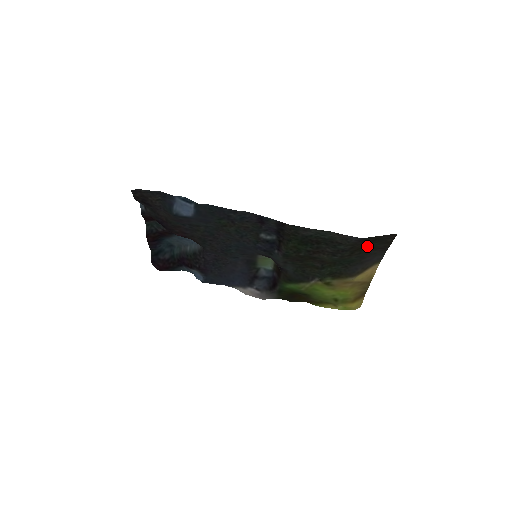
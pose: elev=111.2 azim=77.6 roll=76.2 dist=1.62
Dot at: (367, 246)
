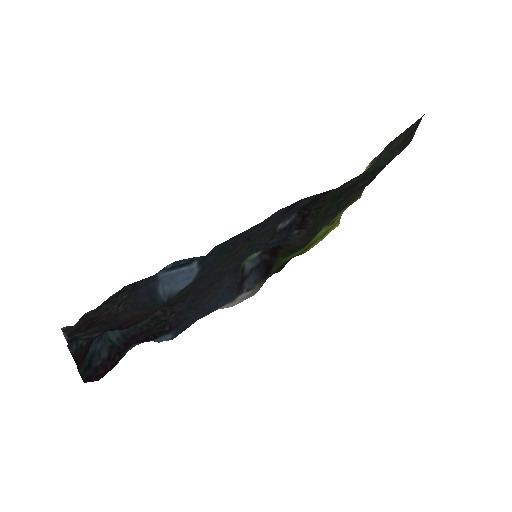
Dot at: (394, 150)
